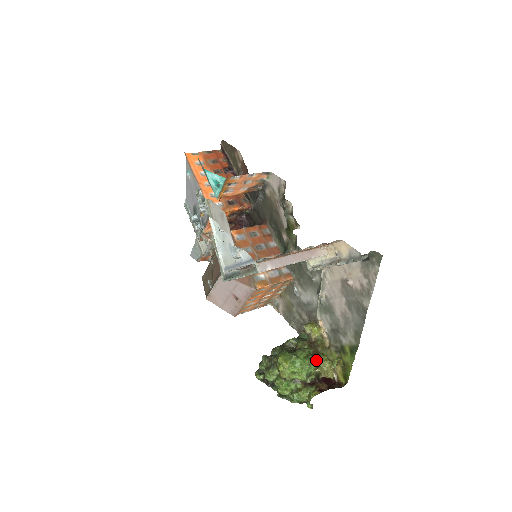
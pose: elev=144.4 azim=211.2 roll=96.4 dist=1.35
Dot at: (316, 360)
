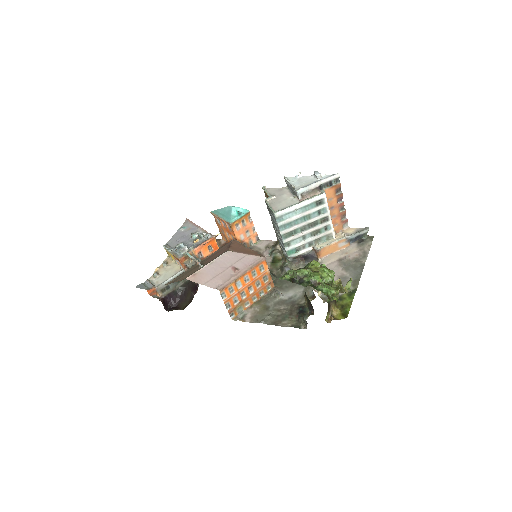
Dot at: occluded
